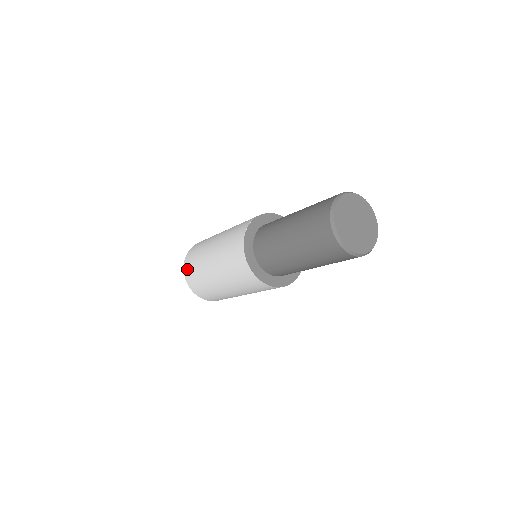
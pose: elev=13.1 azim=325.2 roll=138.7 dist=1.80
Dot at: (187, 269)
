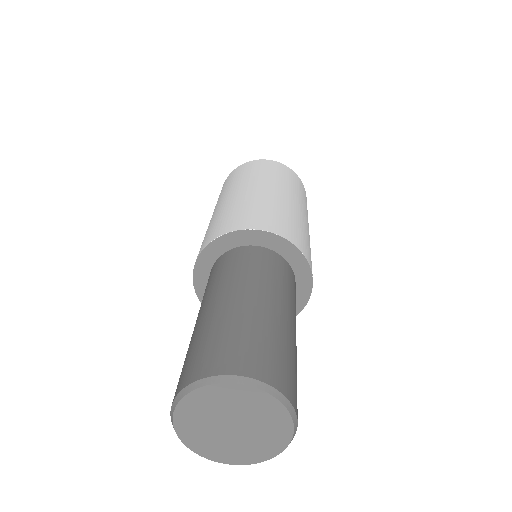
Dot at: (233, 173)
